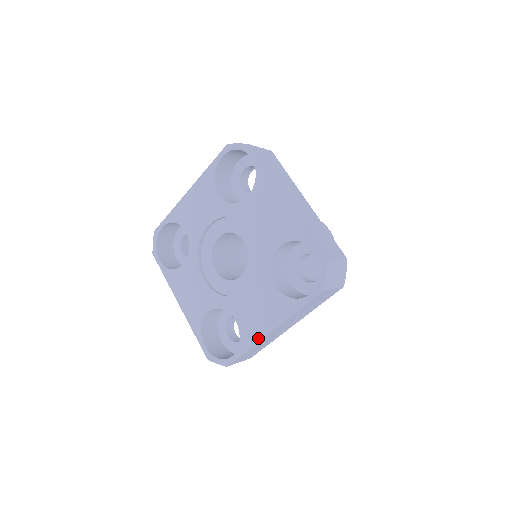
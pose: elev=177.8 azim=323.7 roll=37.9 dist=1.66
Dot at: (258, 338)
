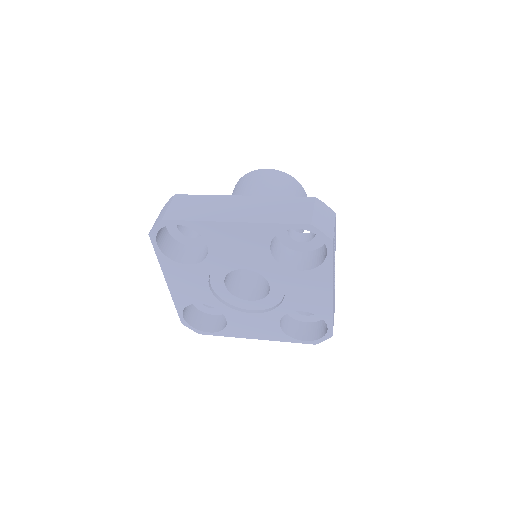
Dot at: (329, 305)
